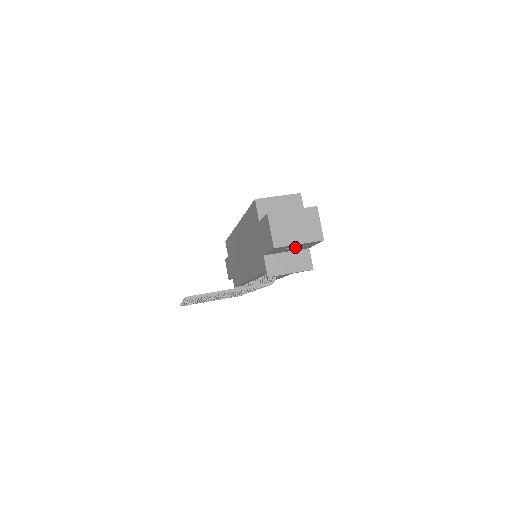
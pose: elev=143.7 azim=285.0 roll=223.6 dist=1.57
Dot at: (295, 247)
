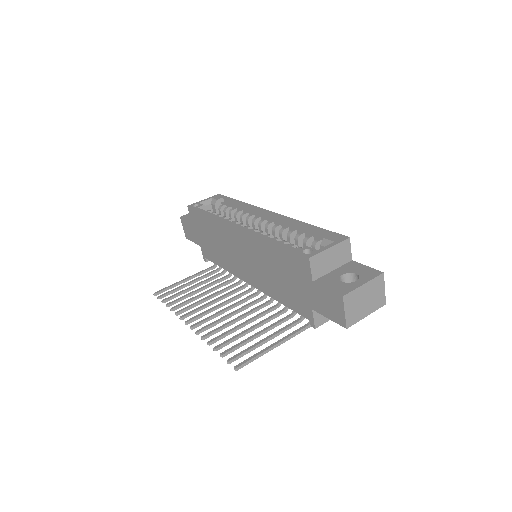
Dot at: occluded
